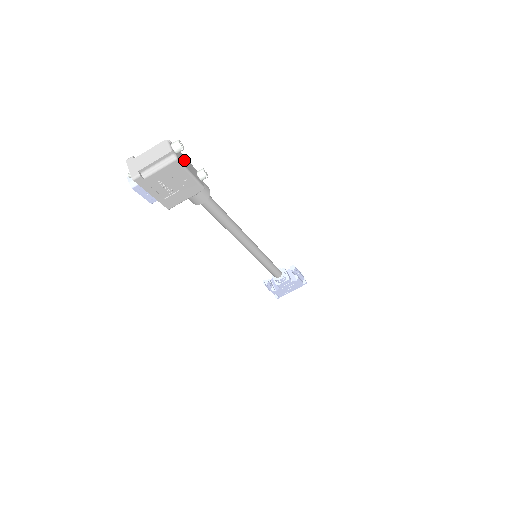
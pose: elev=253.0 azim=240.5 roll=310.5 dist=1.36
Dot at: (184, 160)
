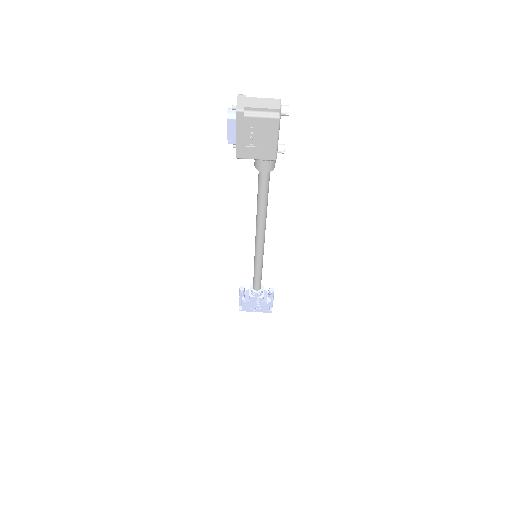
Dot at: occluded
